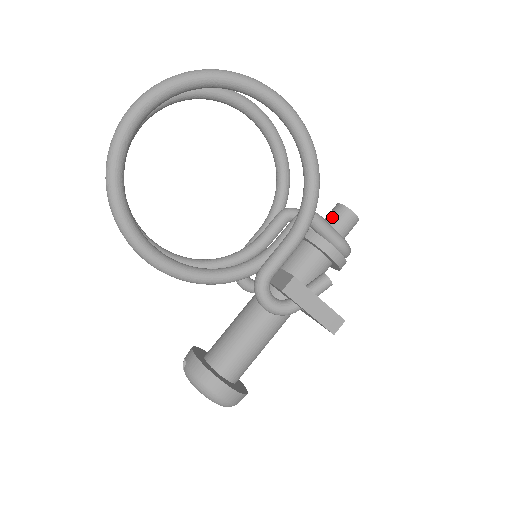
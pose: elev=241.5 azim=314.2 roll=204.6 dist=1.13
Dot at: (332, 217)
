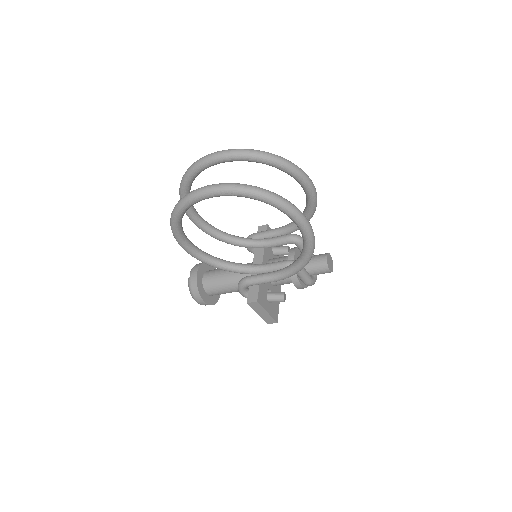
Dot at: (316, 263)
